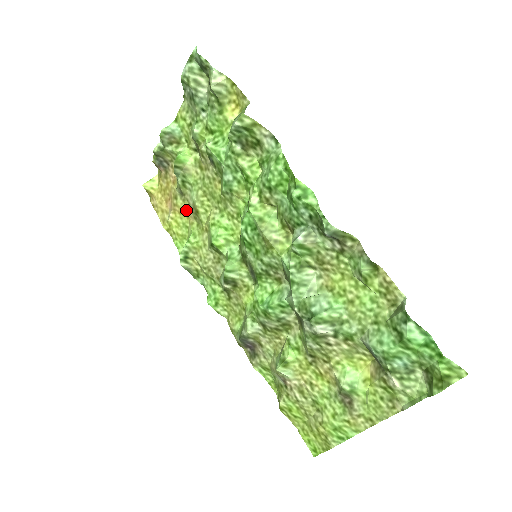
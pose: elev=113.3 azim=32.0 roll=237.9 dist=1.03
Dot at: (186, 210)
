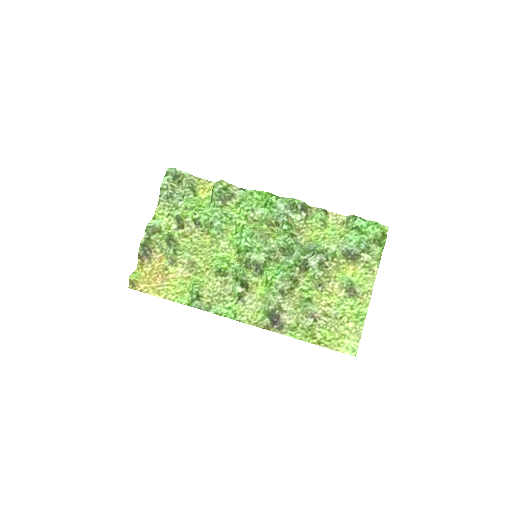
Dot at: (180, 271)
